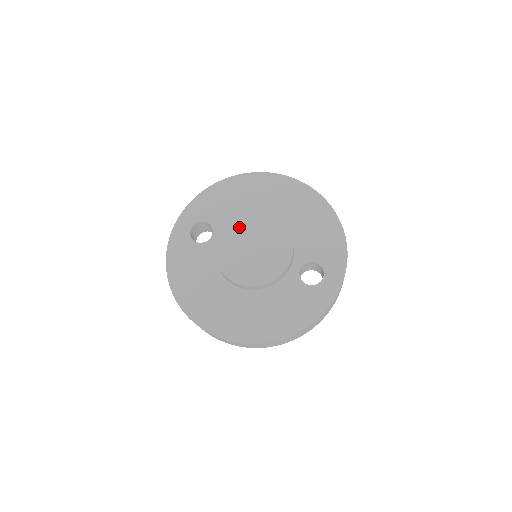
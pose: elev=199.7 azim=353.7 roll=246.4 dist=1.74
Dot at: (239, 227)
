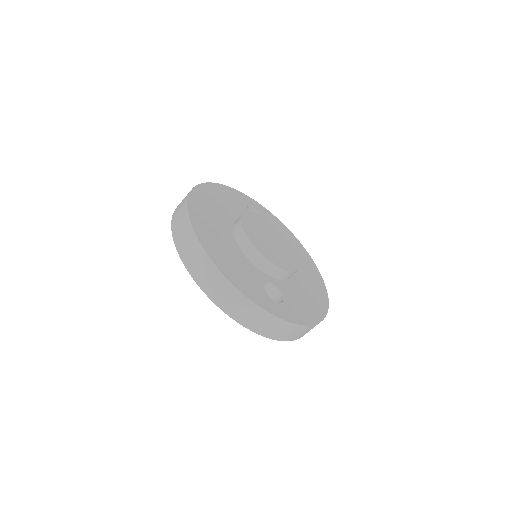
Dot at: (279, 233)
